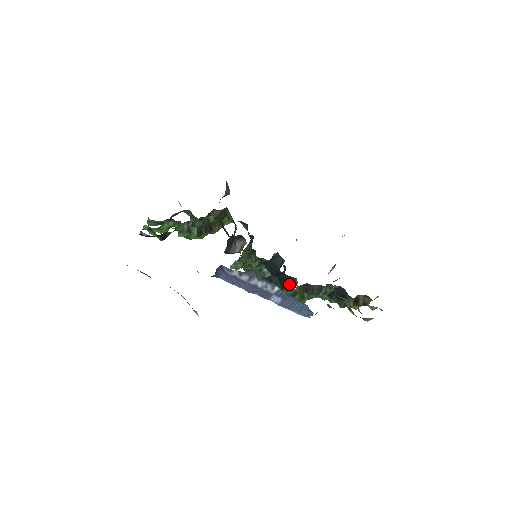
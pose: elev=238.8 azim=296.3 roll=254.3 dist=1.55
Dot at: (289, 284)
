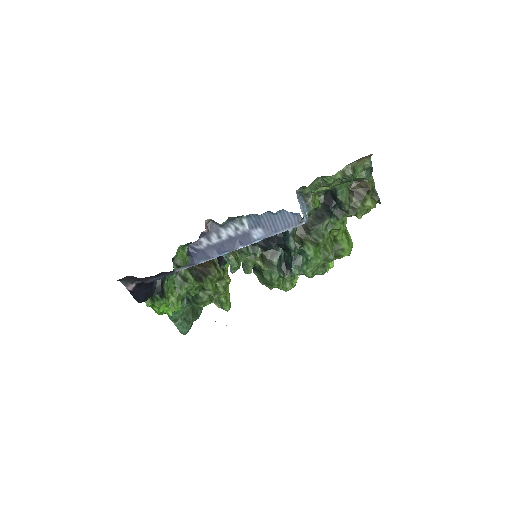
Dot at: (285, 236)
